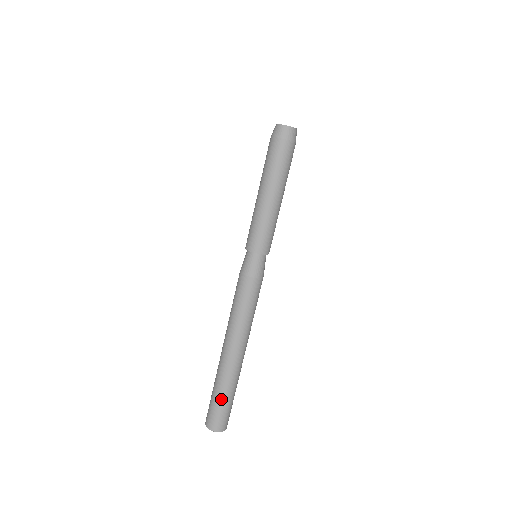
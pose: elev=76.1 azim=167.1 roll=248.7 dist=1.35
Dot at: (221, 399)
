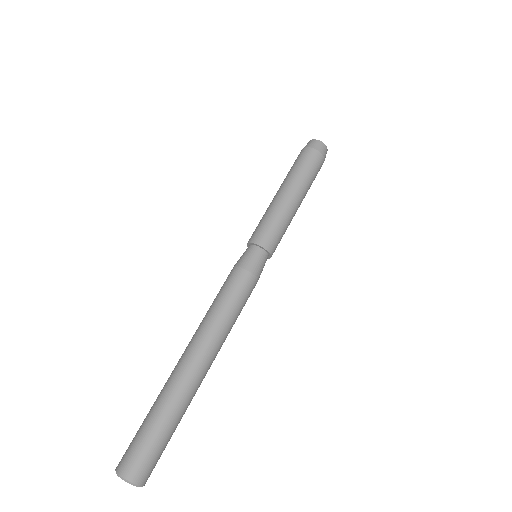
Dot at: (152, 423)
